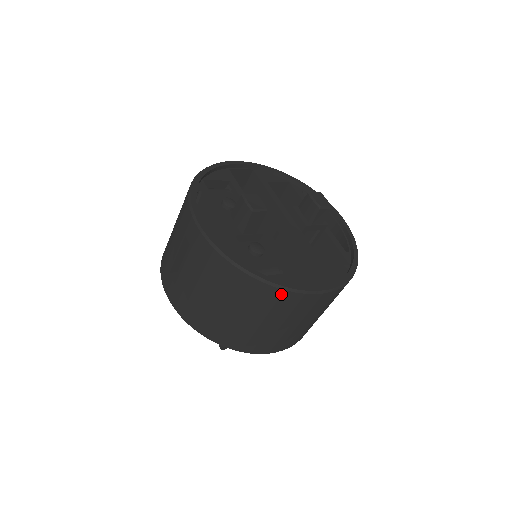
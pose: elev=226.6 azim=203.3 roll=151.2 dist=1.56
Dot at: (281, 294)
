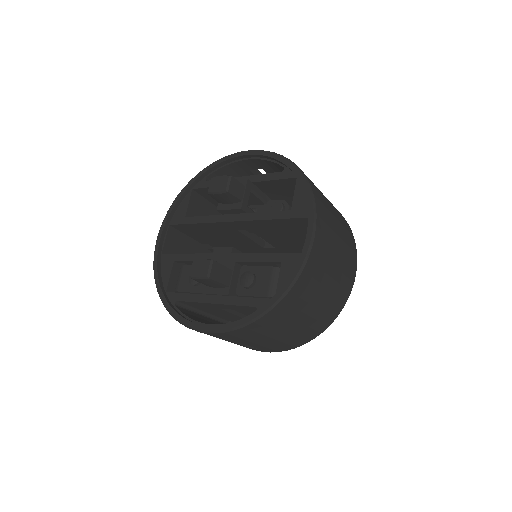
Dot at: (299, 284)
